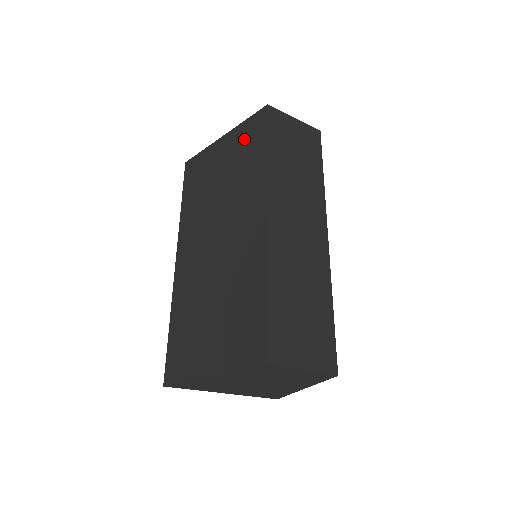
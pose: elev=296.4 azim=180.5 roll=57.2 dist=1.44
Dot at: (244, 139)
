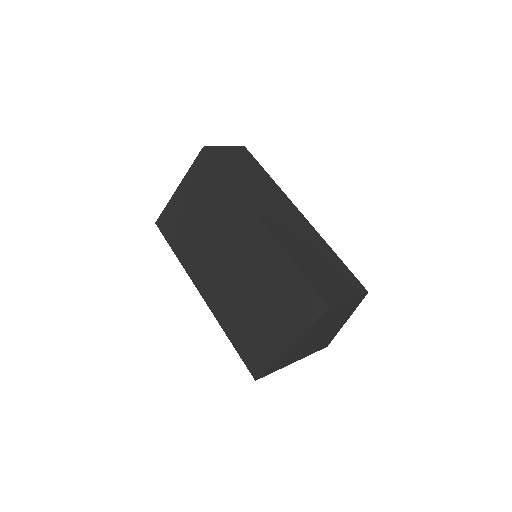
Dot at: (200, 180)
